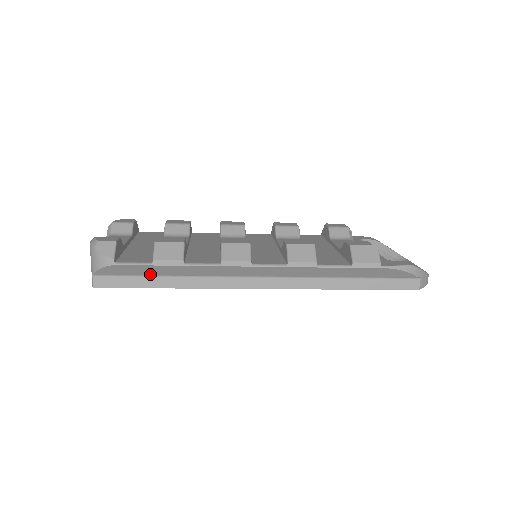
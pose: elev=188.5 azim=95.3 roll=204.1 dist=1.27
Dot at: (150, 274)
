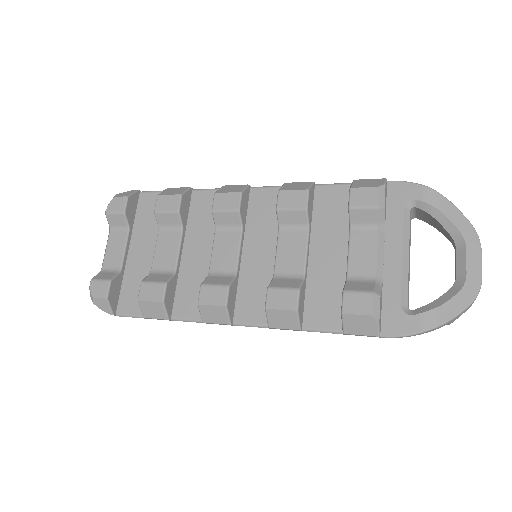
Dot at: occluded
